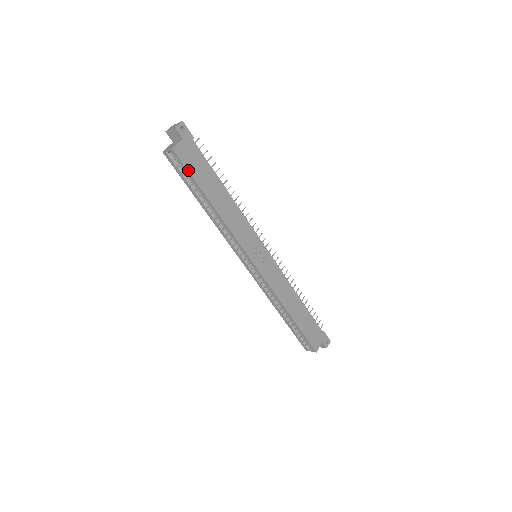
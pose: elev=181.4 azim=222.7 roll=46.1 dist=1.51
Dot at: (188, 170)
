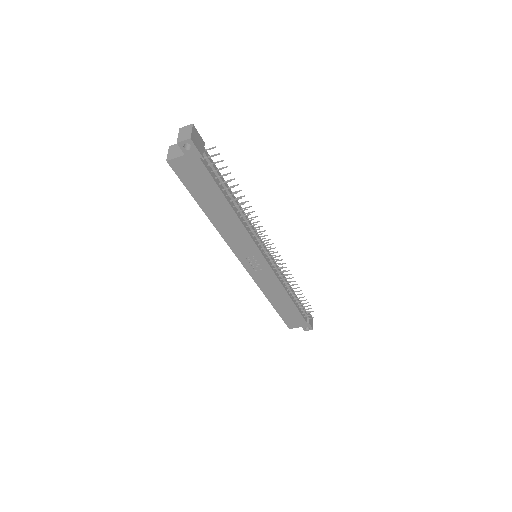
Dot at: (183, 183)
